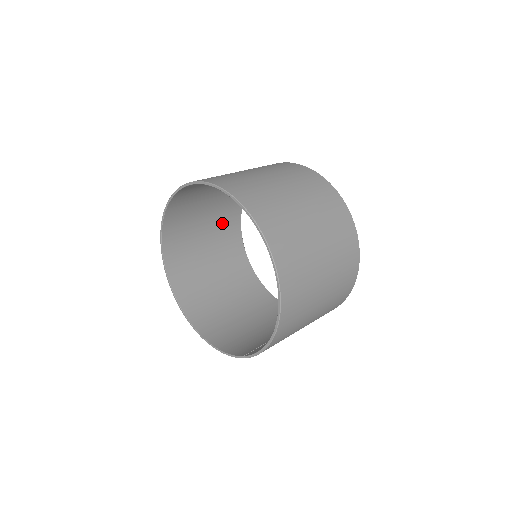
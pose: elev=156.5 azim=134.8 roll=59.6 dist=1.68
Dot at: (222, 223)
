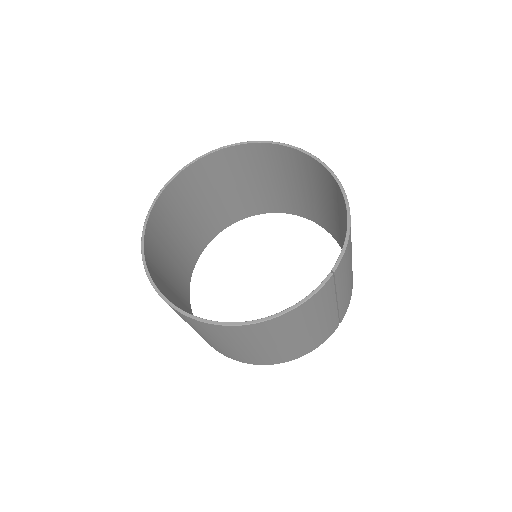
Dot at: (181, 300)
